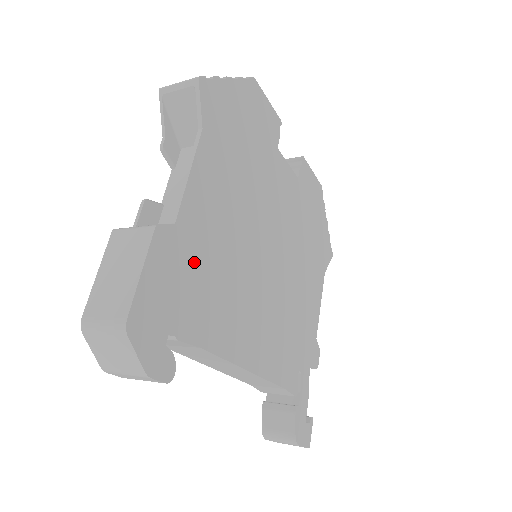
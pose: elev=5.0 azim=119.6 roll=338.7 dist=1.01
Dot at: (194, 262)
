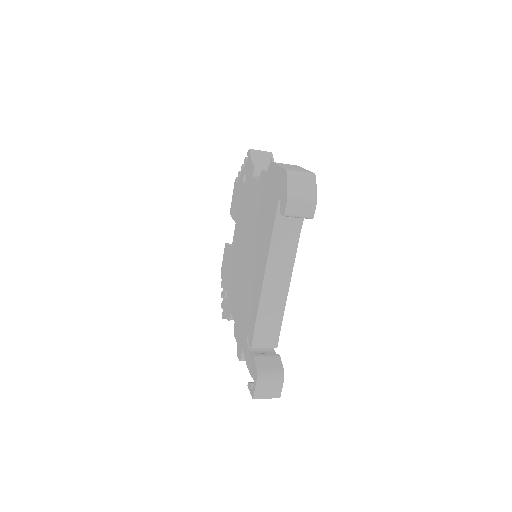
Dot at: occluded
